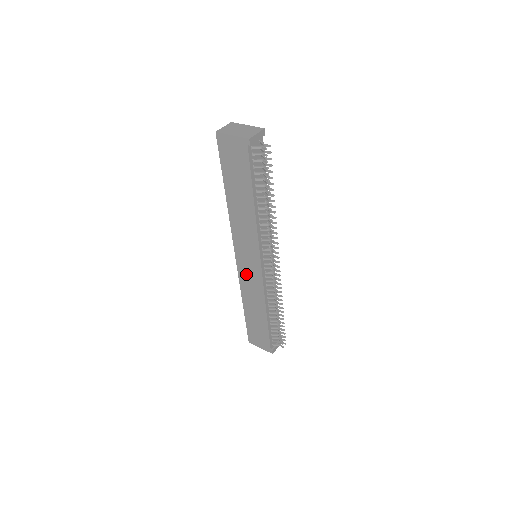
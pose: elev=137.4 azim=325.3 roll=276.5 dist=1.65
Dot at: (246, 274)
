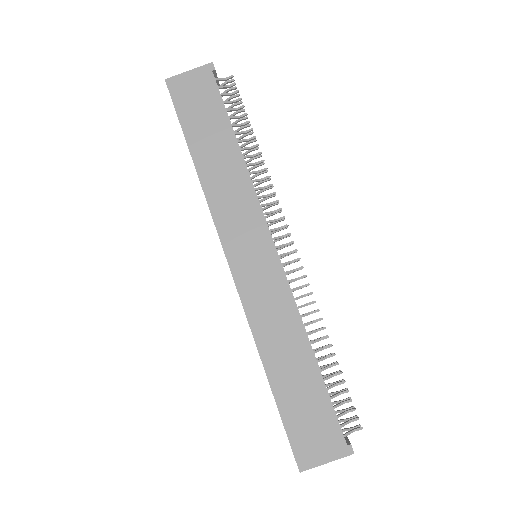
Dot at: (254, 286)
